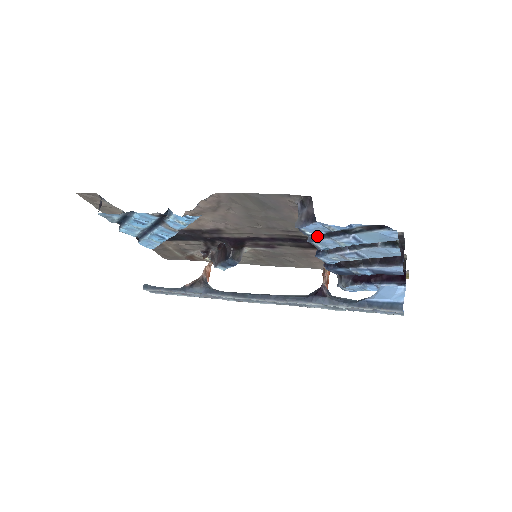
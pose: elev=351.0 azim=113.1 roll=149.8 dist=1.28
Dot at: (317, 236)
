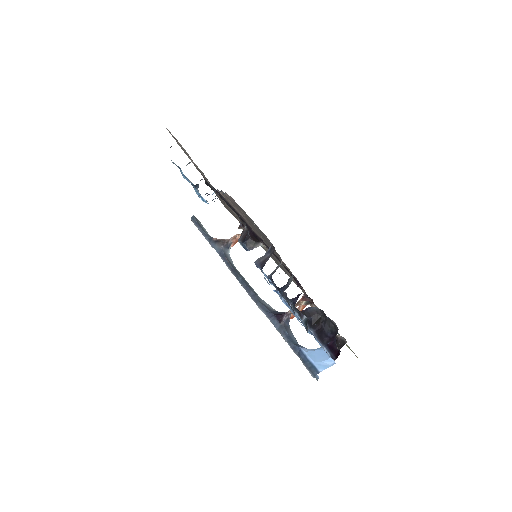
Dot at: (272, 279)
